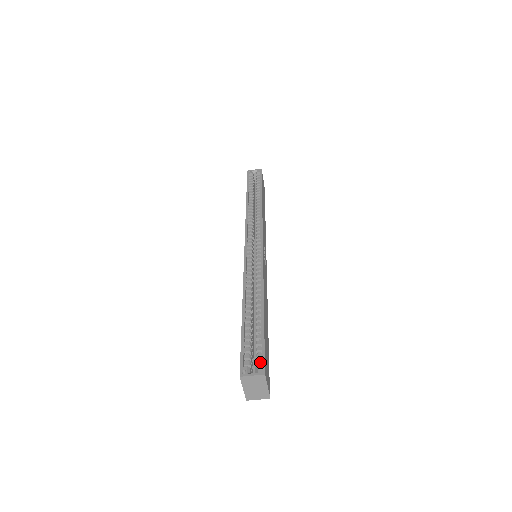
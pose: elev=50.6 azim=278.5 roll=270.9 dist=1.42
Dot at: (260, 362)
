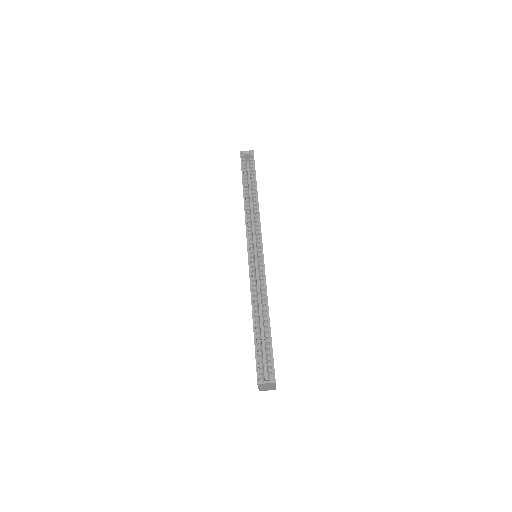
Dot at: (271, 371)
